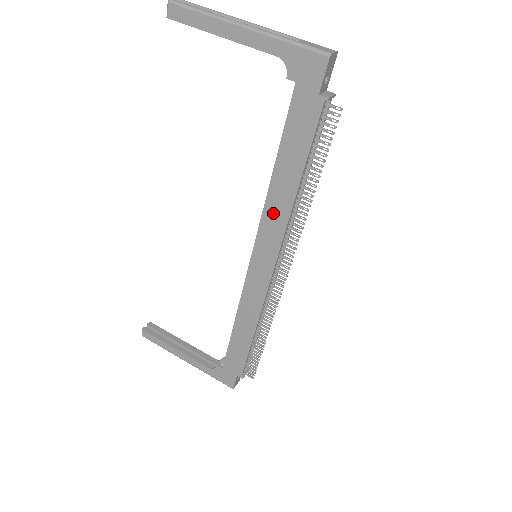
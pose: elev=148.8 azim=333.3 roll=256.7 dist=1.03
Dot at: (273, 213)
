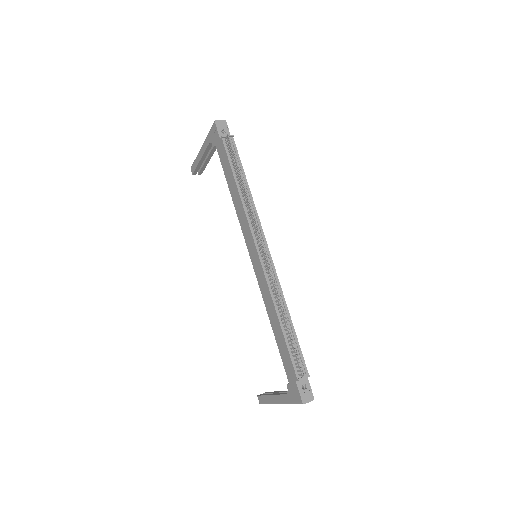
Dot at: (240, 215)
